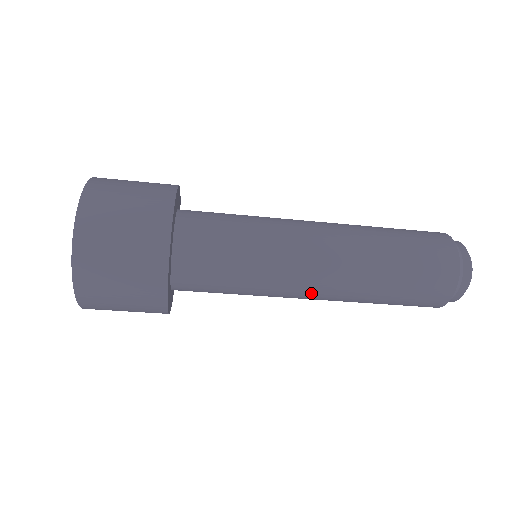
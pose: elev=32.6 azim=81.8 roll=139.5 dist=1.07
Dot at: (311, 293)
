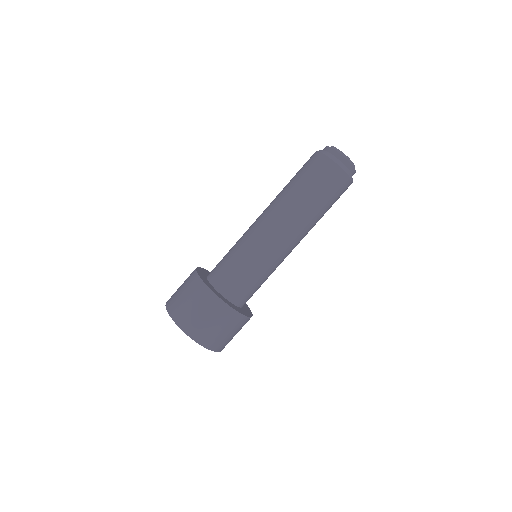
Dot at: (265, 222)
